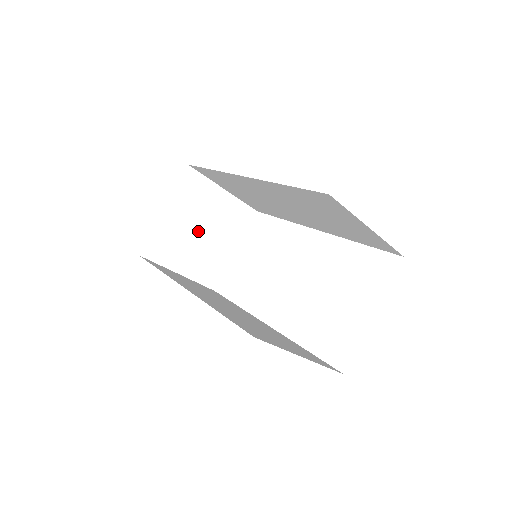
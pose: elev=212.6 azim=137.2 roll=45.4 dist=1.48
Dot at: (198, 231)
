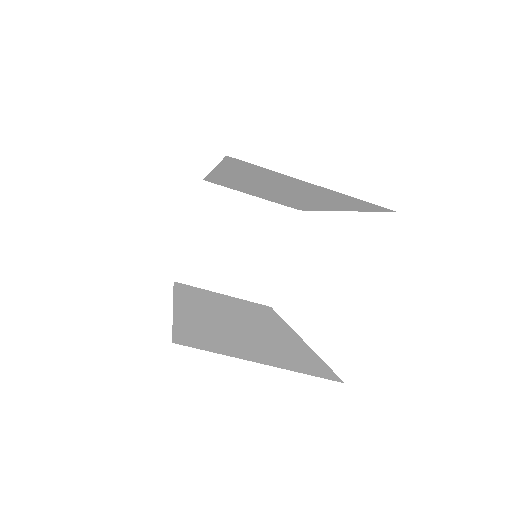
Dot at: (233, 245)
